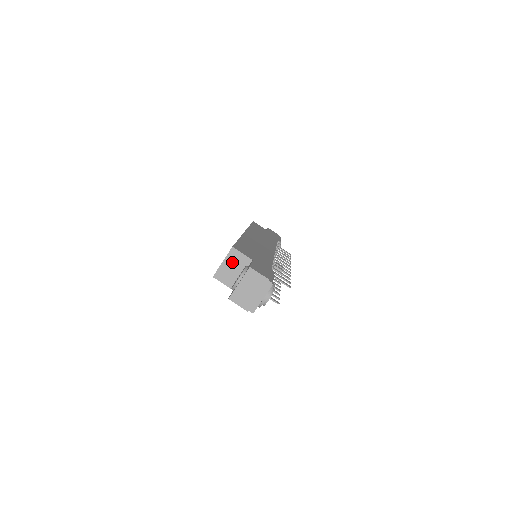
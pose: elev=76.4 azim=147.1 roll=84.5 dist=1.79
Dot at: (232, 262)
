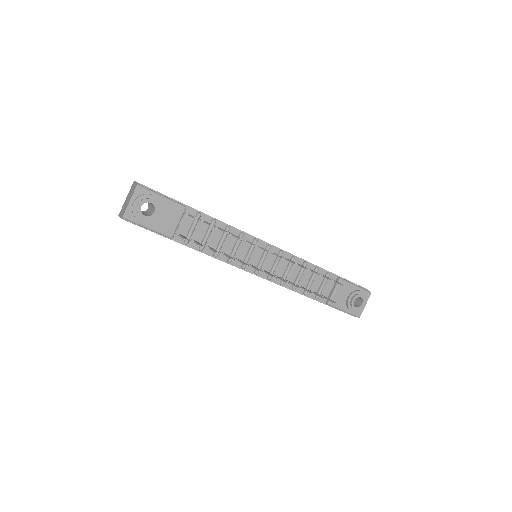
Dot at: occluded
